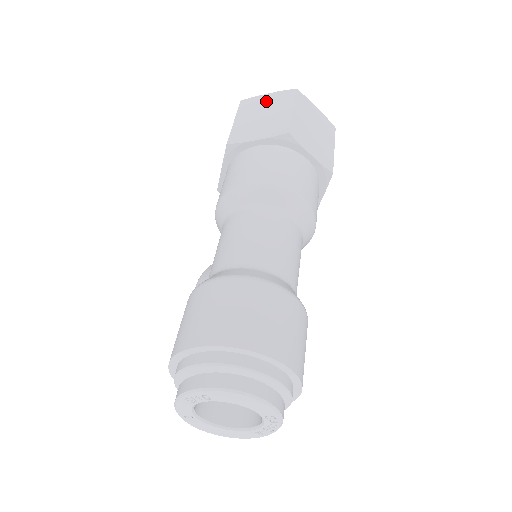
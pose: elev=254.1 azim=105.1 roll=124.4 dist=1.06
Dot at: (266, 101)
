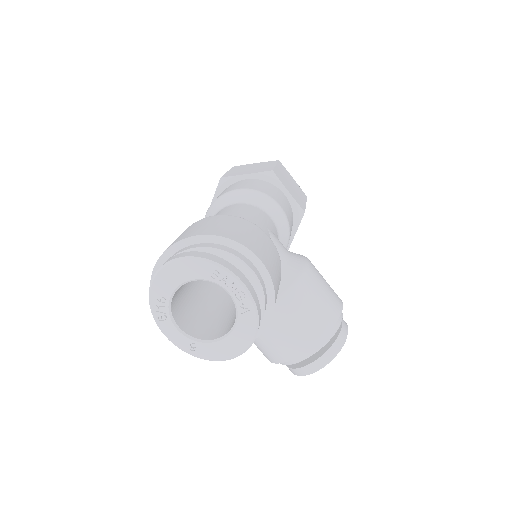
Dot at: occluded
